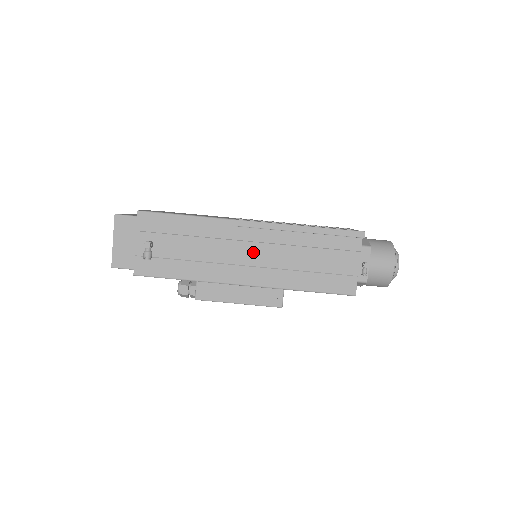
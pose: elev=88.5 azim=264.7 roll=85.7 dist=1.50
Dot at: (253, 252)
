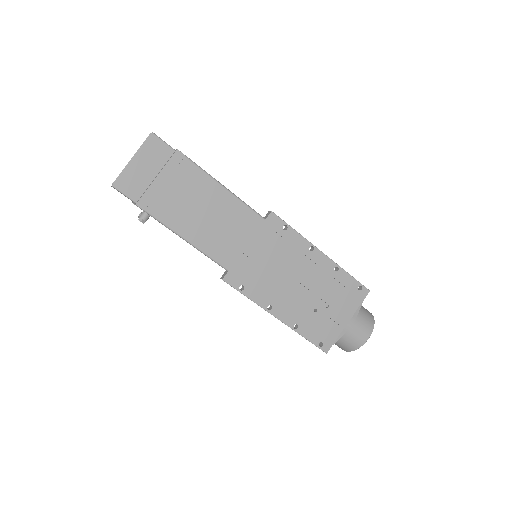
Dot at: occluded
